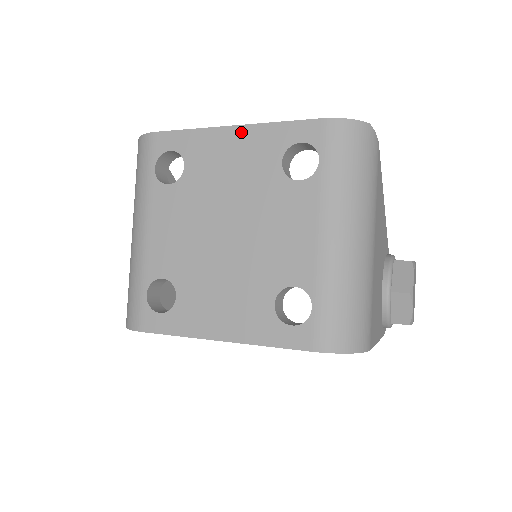
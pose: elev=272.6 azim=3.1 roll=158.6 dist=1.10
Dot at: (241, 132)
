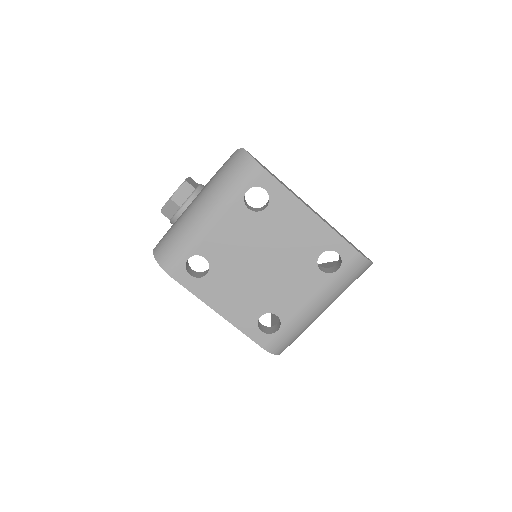
Dot at: (314, 219)
